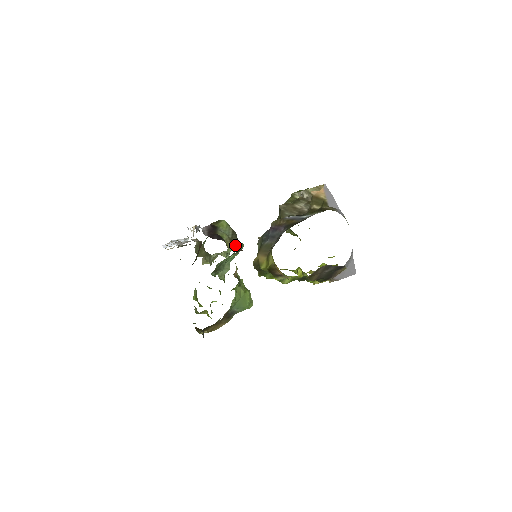
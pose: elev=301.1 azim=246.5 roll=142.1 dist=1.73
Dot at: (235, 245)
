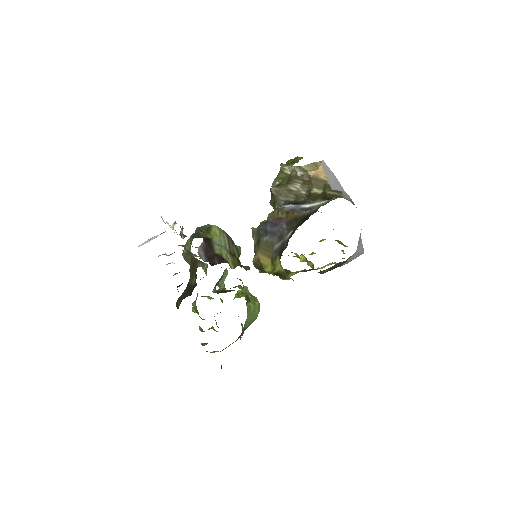
Dot at: (236, 259)
